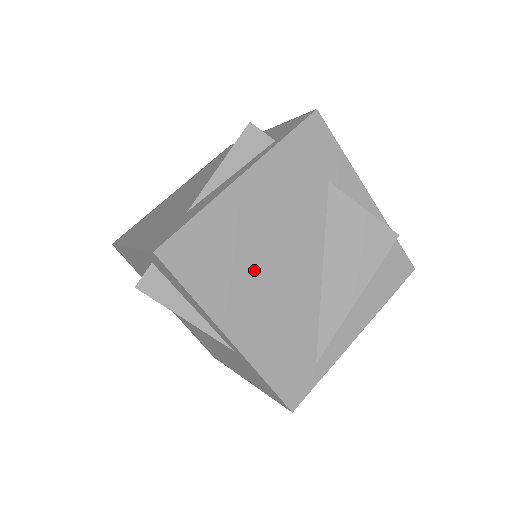
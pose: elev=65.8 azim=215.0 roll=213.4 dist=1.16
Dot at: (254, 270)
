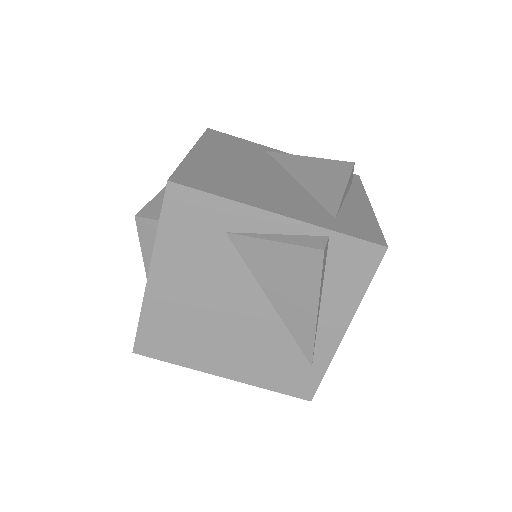
Dot at: (209, 331)
